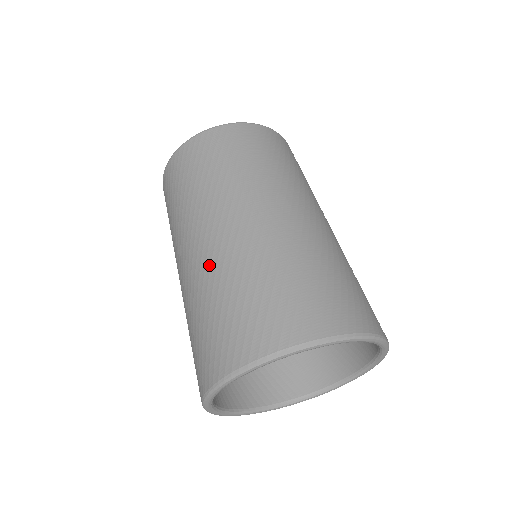
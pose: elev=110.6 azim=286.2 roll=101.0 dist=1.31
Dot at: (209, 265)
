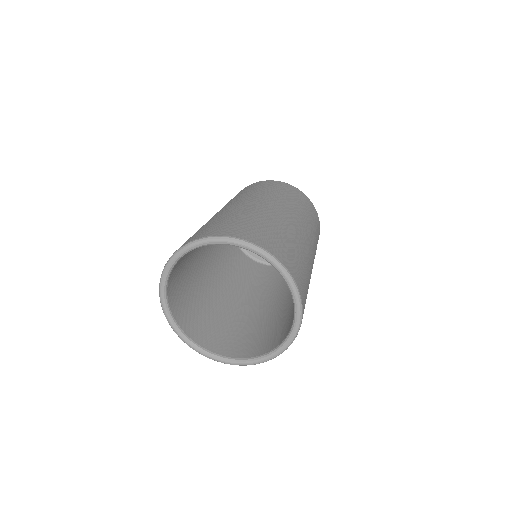
Dot at: (237, 209)
